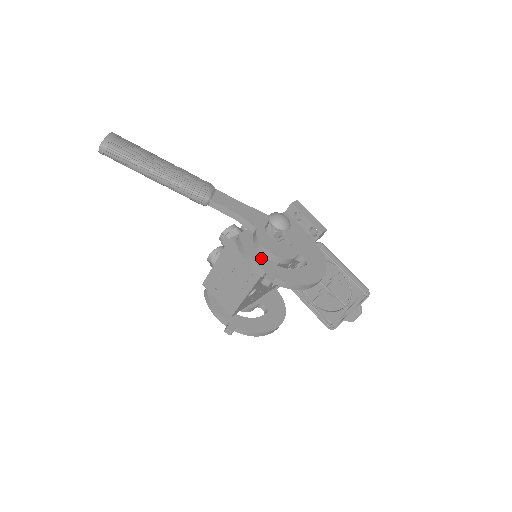
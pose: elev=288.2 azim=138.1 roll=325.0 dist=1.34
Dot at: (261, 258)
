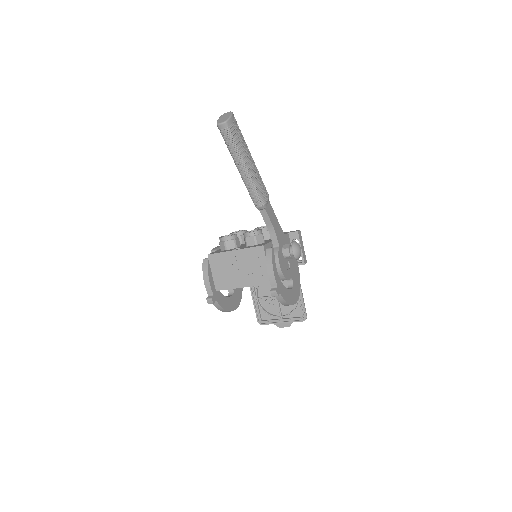
Dot at: (277, 274)
